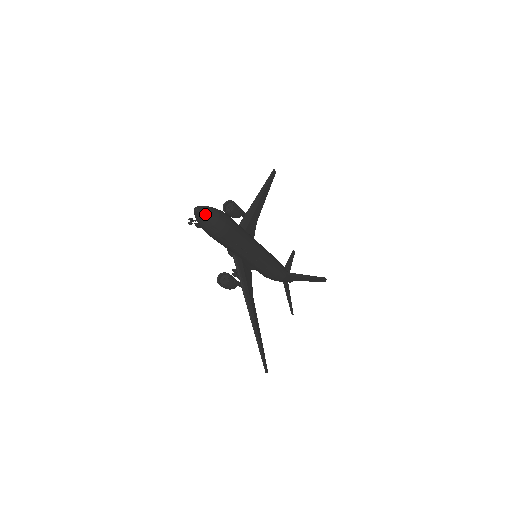
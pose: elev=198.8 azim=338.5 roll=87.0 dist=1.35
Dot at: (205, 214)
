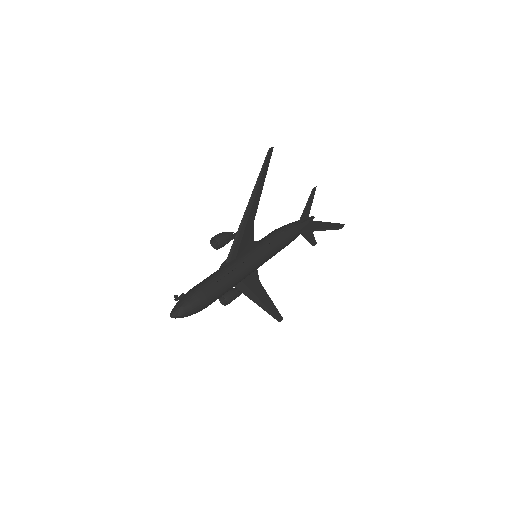
Dot at: (180, 317)
